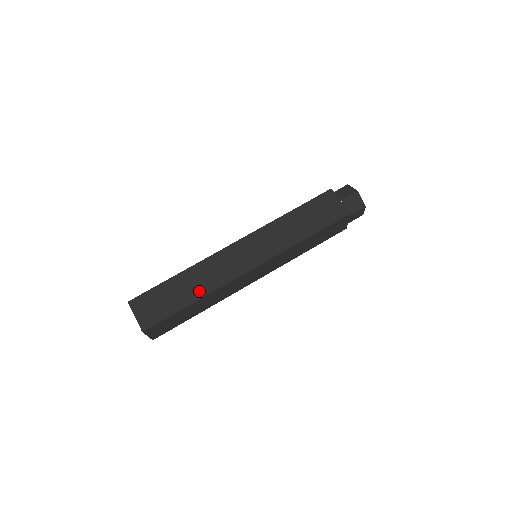
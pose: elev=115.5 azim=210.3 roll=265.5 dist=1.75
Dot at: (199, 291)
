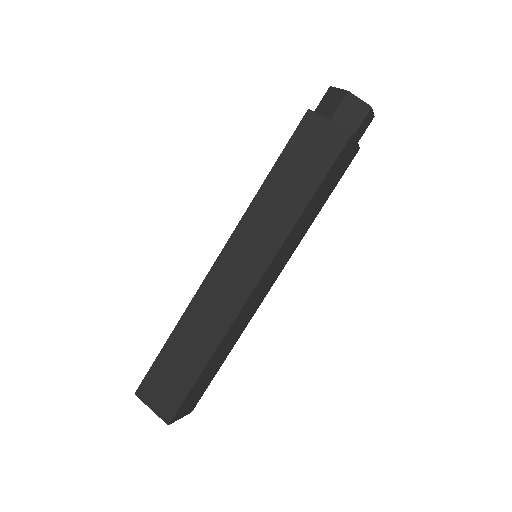
Dot at: (206, 345)
